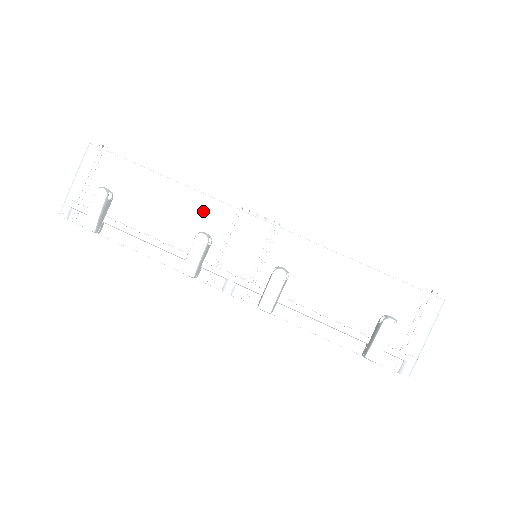
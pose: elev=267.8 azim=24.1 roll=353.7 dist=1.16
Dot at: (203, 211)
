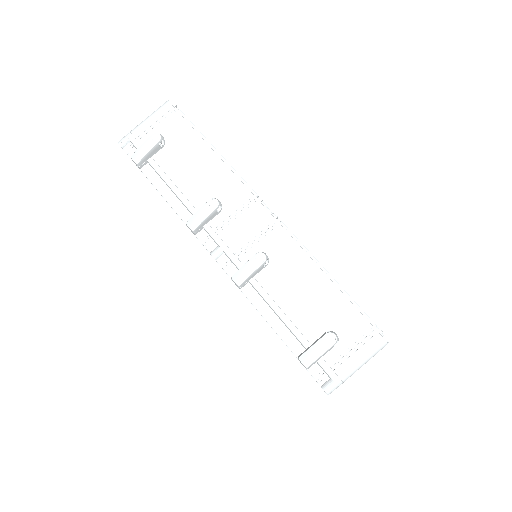
Dot at: (226, 185)
